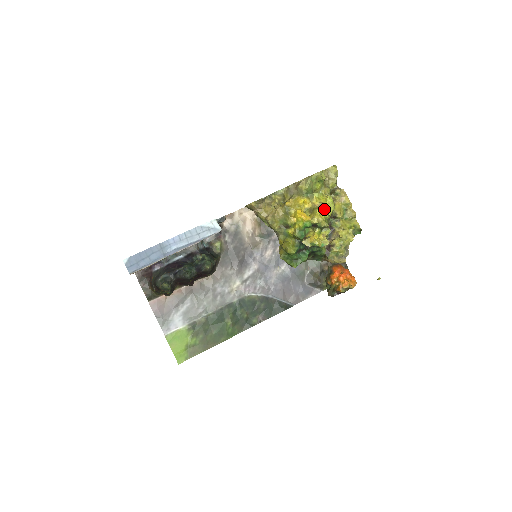
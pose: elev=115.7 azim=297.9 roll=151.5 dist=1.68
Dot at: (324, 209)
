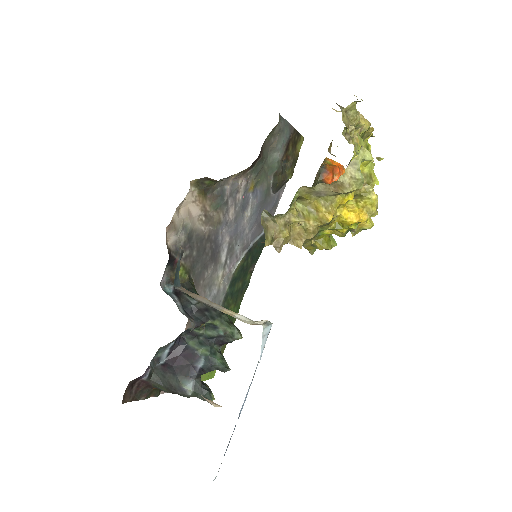
Dot at: (372, 184)
